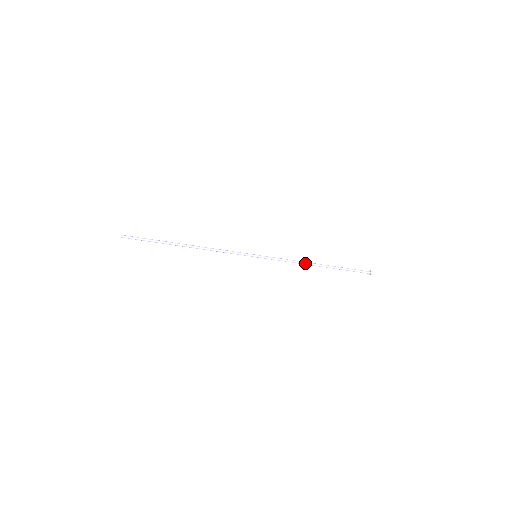
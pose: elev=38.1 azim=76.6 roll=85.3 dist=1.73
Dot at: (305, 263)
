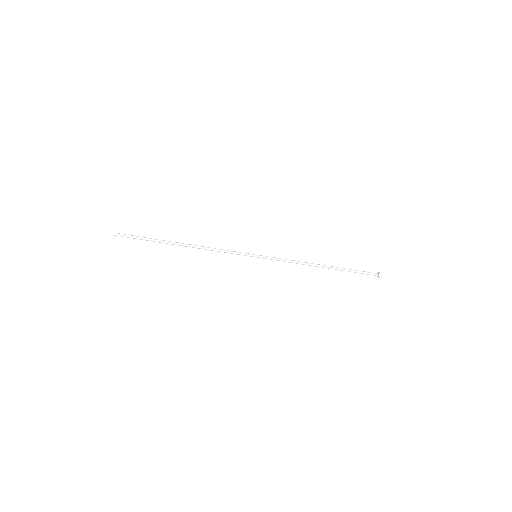
Dot at: (308, 264)
